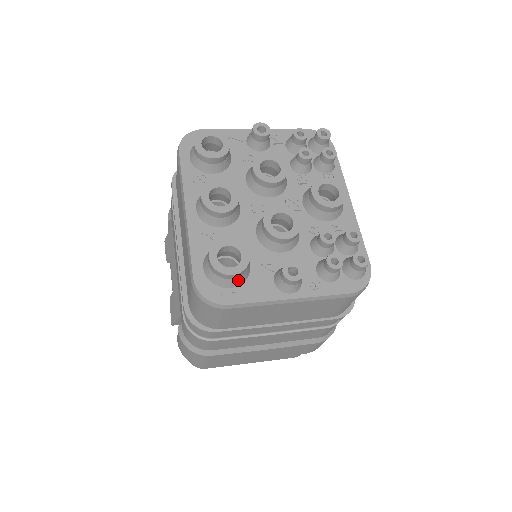
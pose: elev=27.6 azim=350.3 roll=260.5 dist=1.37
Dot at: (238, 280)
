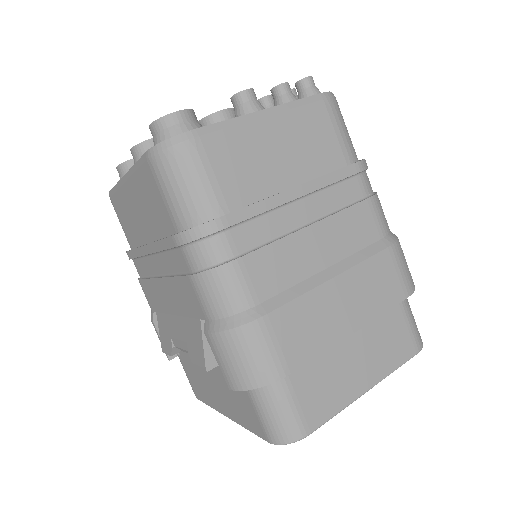
Dot at: (194, 126)
